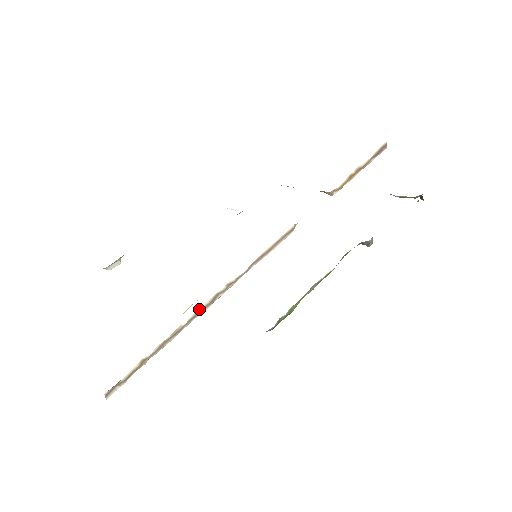
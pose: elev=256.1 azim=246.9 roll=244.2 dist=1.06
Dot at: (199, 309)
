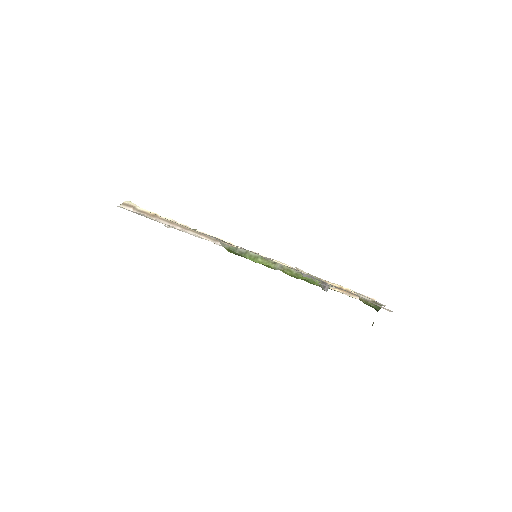
Dot at: (206, 233)
